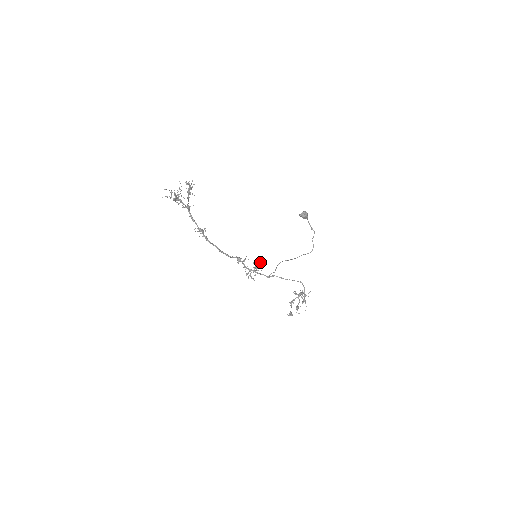
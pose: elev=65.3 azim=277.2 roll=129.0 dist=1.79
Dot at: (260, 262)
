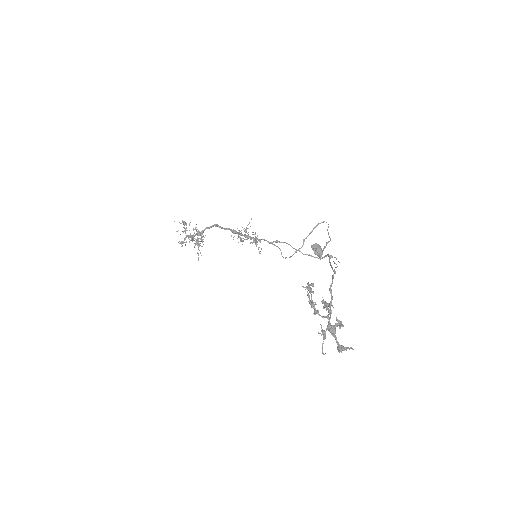
Dot at: occluded
